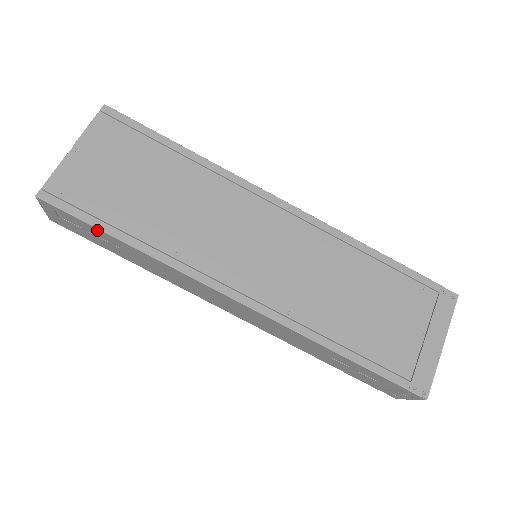
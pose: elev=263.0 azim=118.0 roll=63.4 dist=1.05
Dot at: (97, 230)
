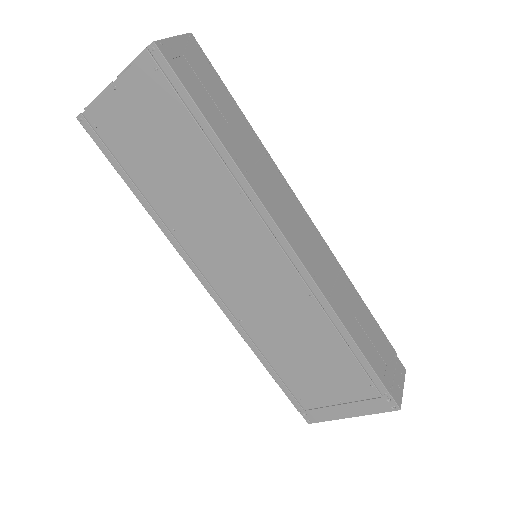
Dot at: (121, 171)
